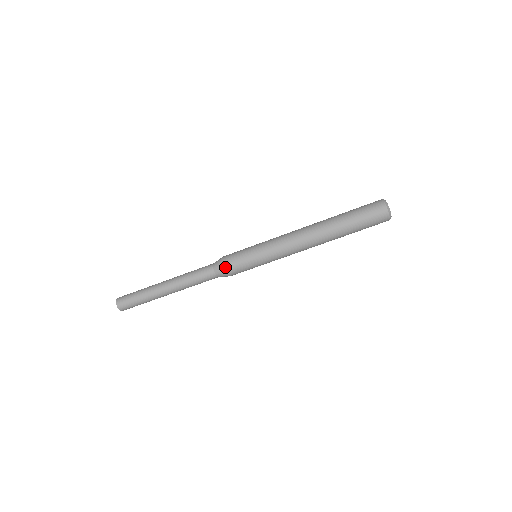
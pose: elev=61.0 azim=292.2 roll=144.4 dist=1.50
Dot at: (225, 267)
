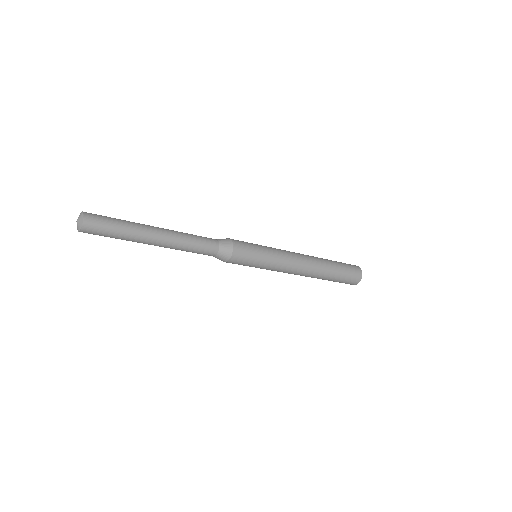
Dot at: (228, 262)
